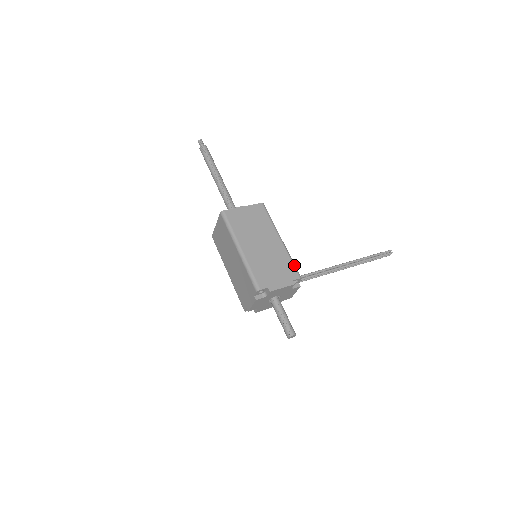
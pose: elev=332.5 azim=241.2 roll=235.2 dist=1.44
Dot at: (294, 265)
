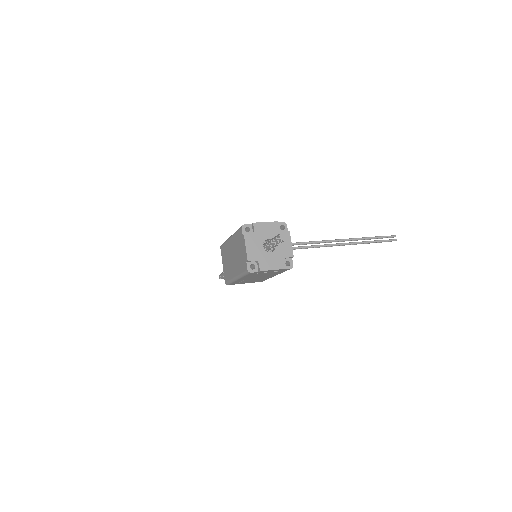
Dot at: occluded
